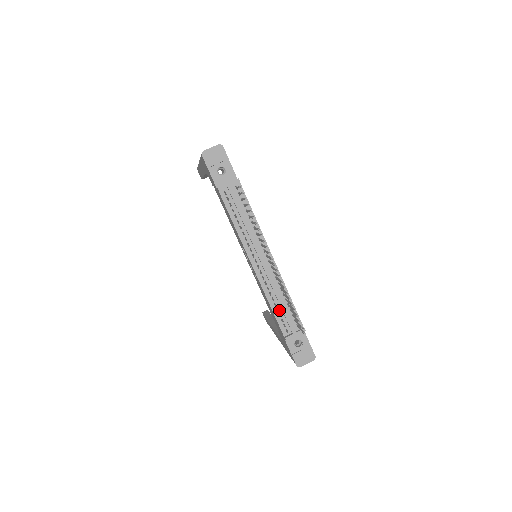
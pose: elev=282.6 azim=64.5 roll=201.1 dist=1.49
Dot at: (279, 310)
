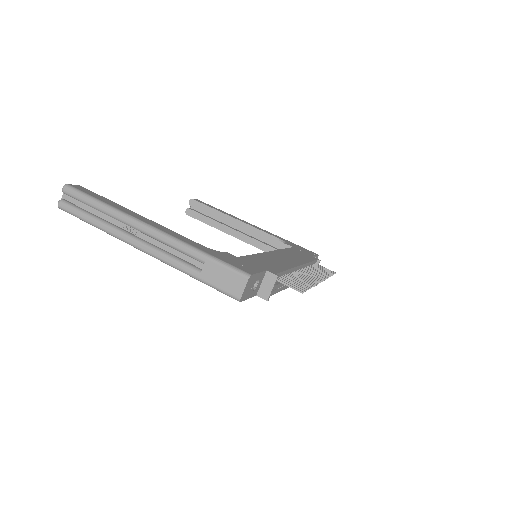
Dot at: occluded
